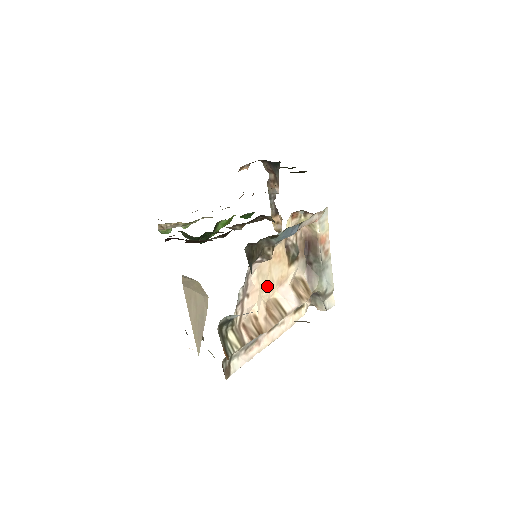
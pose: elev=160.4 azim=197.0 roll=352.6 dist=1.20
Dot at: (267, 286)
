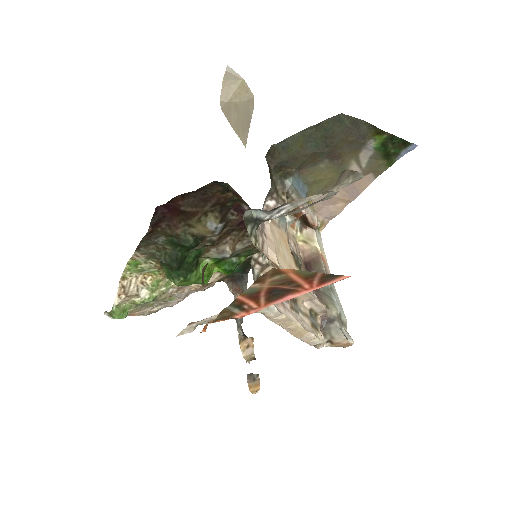
Dot at: (280, 255)
